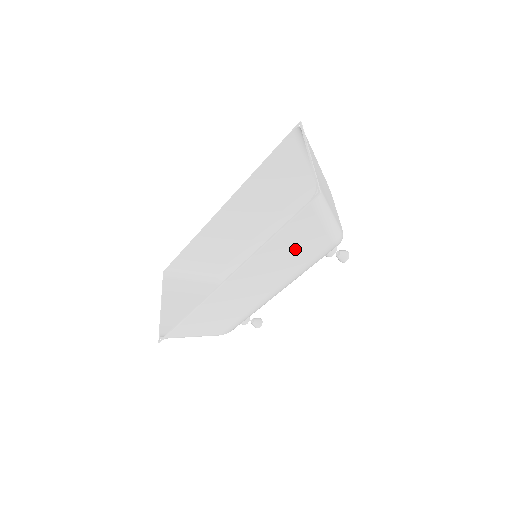
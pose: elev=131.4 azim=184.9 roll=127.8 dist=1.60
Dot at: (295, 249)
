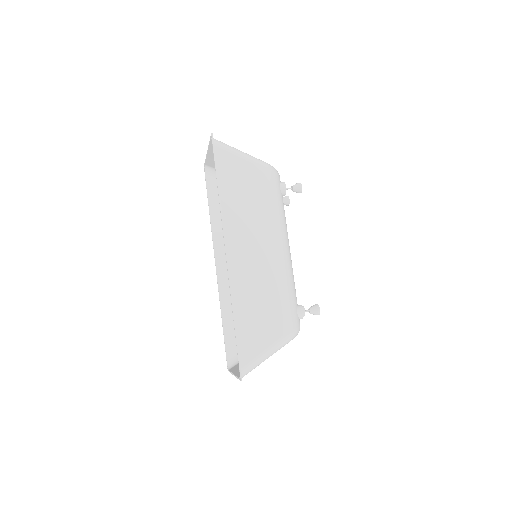
Dot at: (246, 190)
